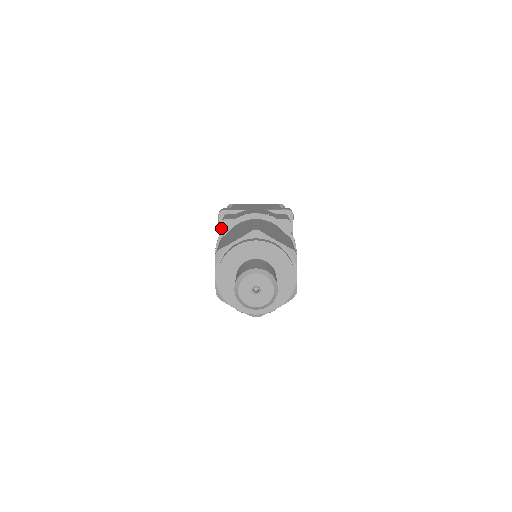
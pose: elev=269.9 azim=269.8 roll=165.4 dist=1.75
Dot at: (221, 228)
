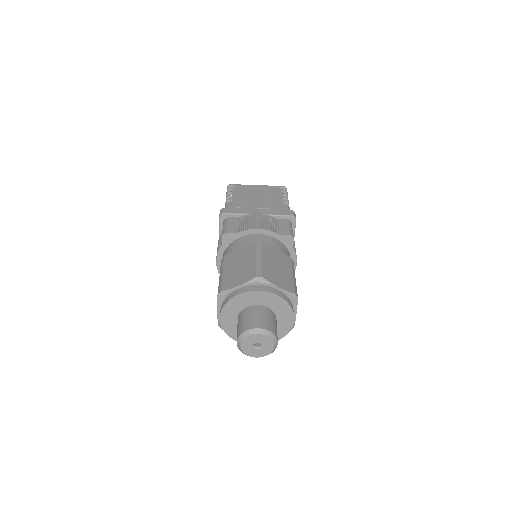
Dot at: (222, 240)
